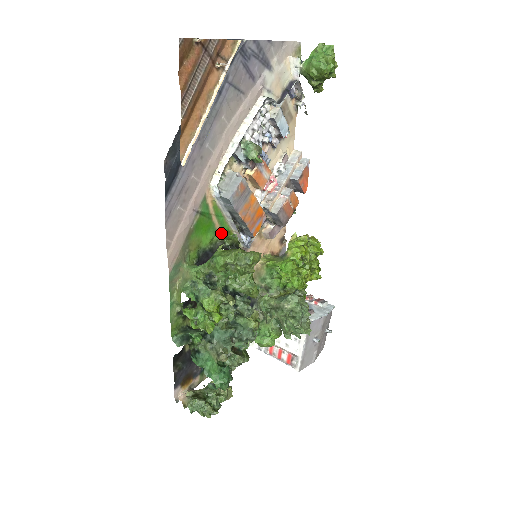
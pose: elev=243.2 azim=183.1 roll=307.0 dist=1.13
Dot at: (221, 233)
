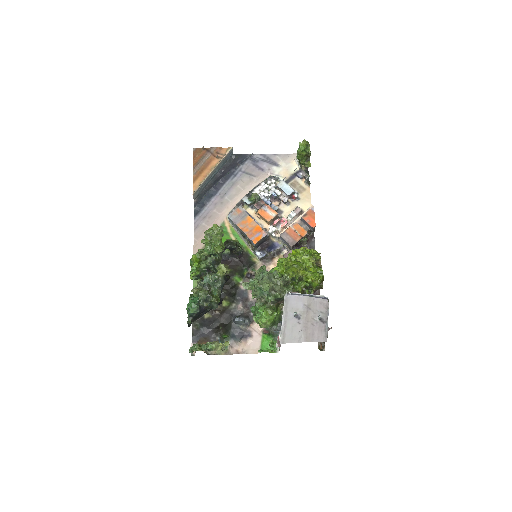
Dot at: occluded
